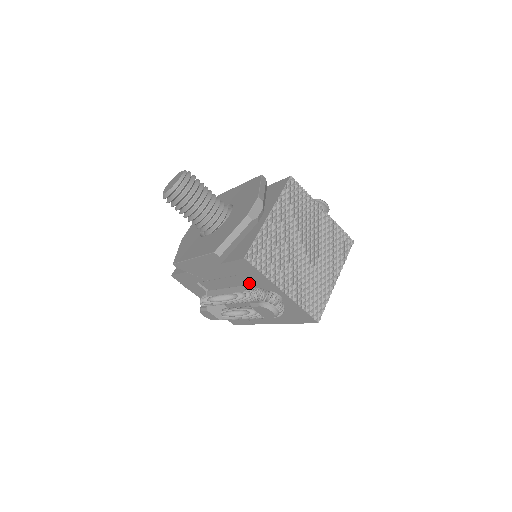
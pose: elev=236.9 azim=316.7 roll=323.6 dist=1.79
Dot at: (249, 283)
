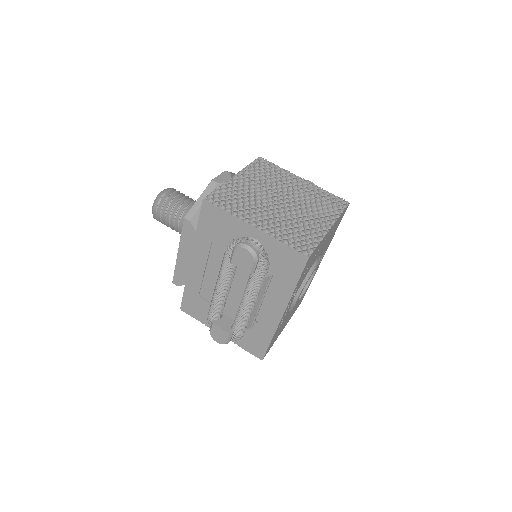
Dot at: (227, 244)
